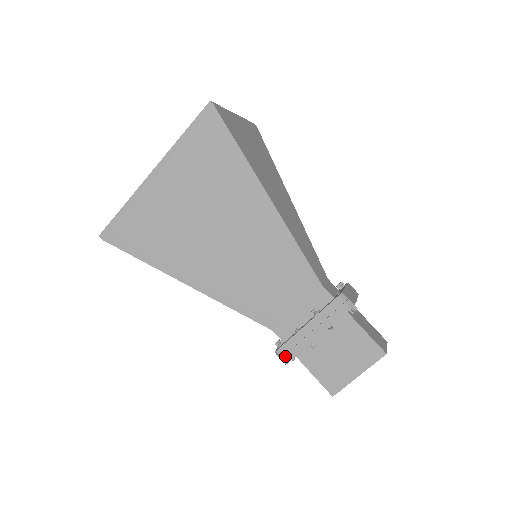
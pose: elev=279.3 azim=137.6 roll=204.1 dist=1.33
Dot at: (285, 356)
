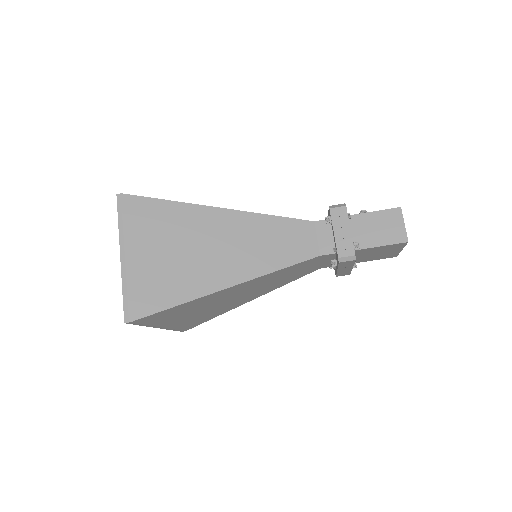
Dot at: (344, 275)
